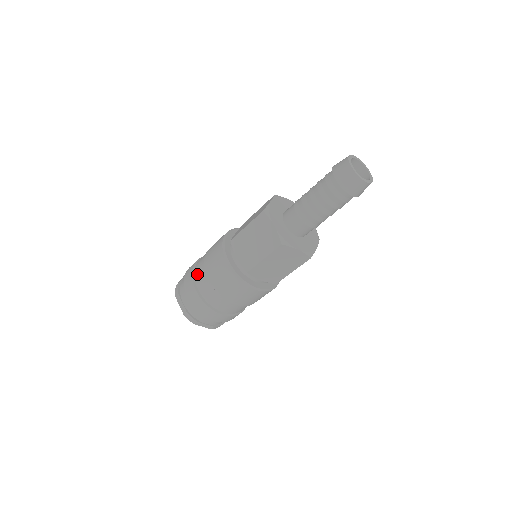
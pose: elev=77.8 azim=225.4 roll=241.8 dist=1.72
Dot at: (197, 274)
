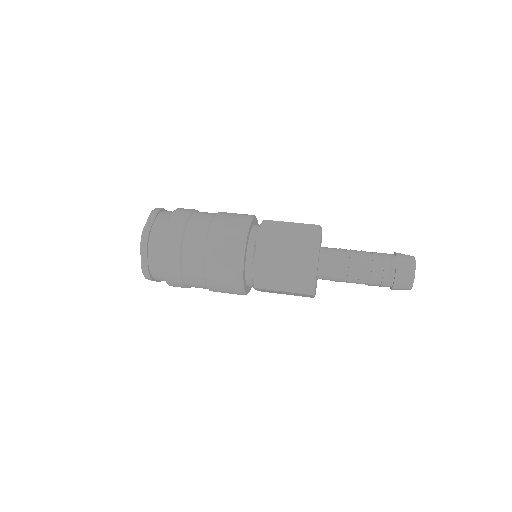
Dot at: (199, 214)
